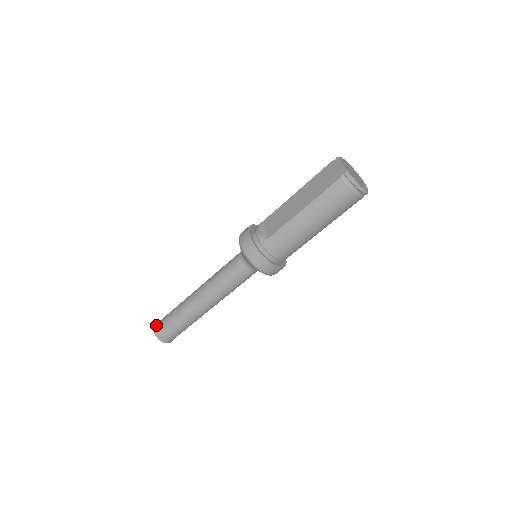
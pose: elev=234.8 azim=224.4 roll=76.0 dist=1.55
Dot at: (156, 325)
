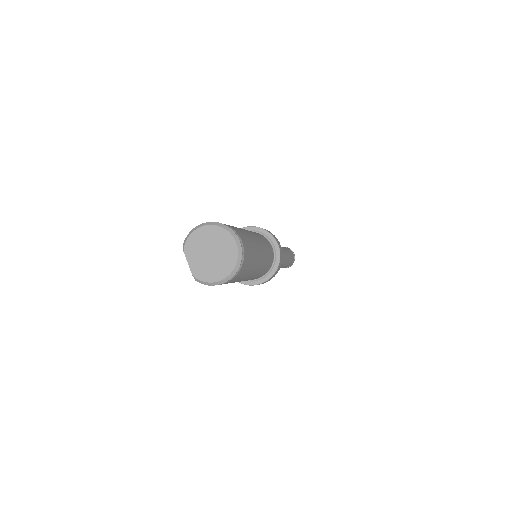
Dot at: occluded
